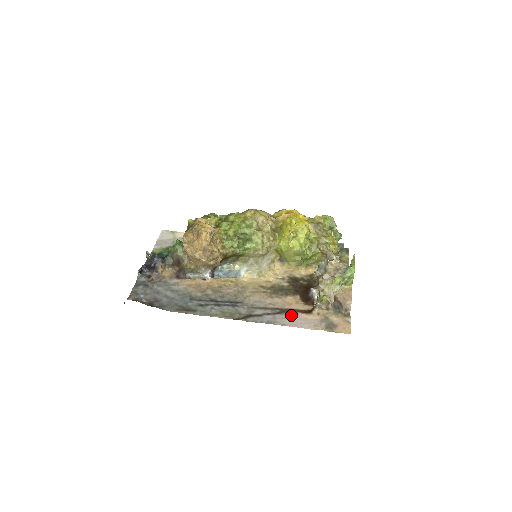
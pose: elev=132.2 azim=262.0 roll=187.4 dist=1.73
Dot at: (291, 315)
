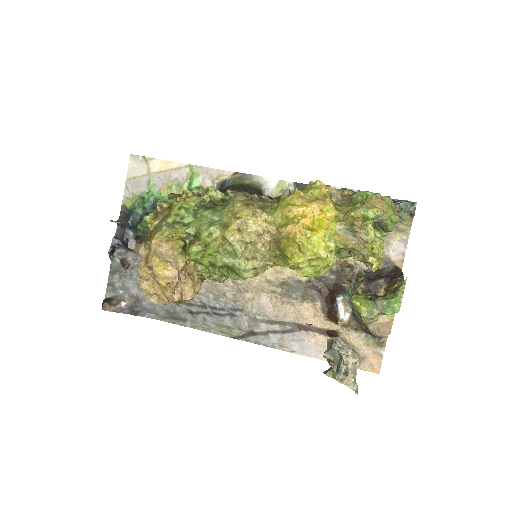
Dot at: (304, 336)
